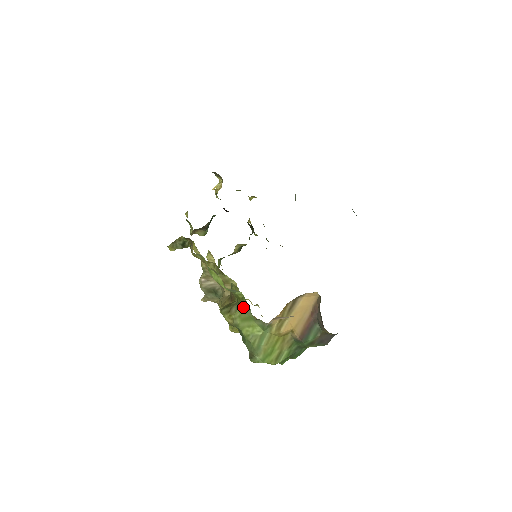
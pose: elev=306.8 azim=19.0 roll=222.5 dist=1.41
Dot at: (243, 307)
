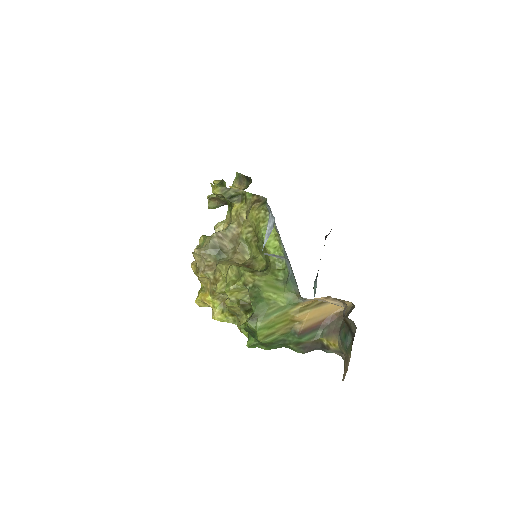
Dot at: (274, 277)
